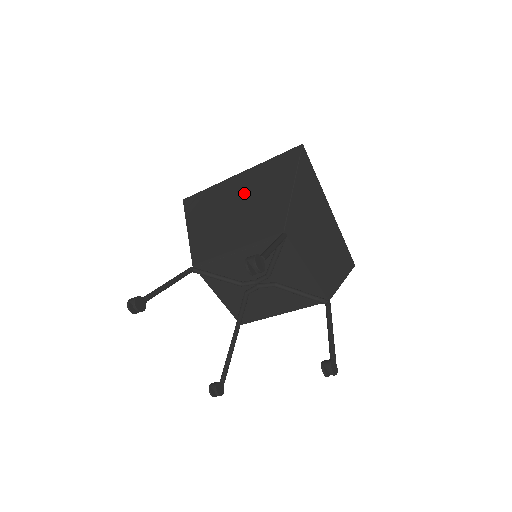
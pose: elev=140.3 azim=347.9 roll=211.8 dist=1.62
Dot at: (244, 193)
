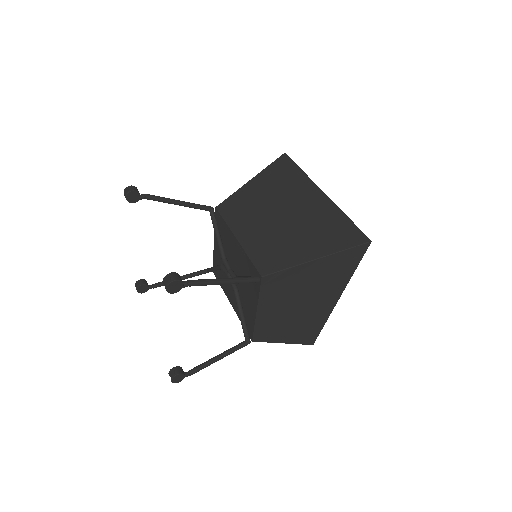
Dot at: (300, 212)
